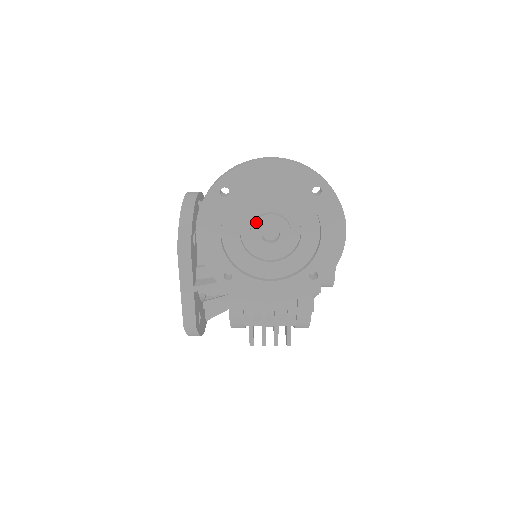
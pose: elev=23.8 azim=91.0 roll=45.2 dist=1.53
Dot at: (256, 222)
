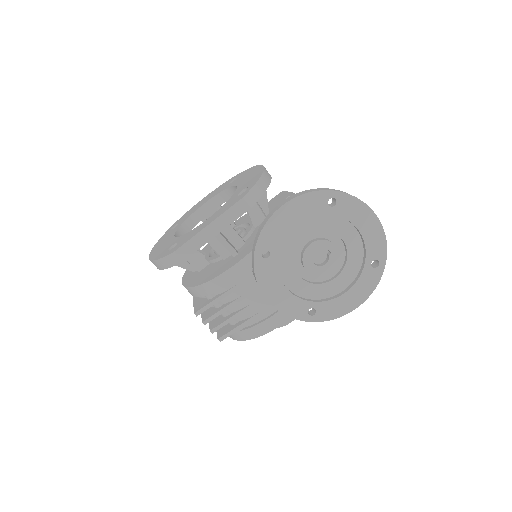
Dot at: (323, 241)
